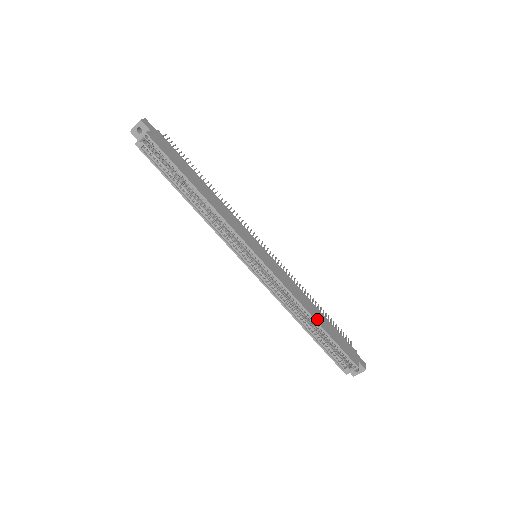
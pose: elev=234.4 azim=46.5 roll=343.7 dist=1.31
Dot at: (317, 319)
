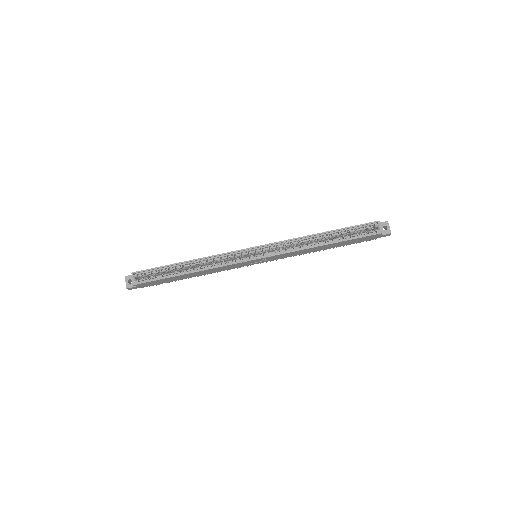
Dot at: (324, 233)
